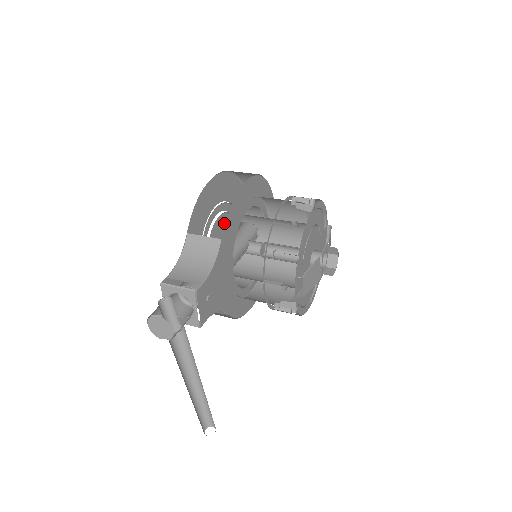
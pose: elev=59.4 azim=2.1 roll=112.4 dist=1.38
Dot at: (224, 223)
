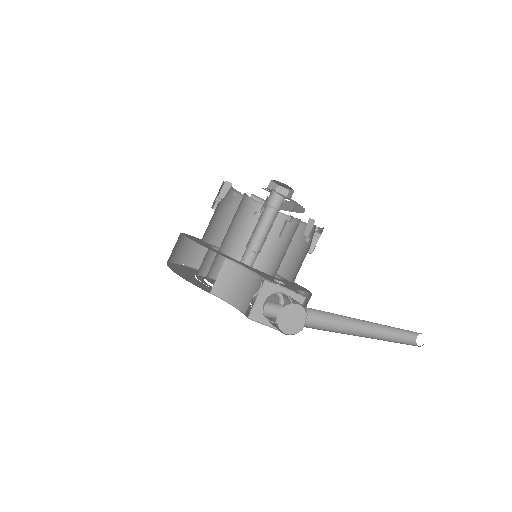
Dot at: occluded
